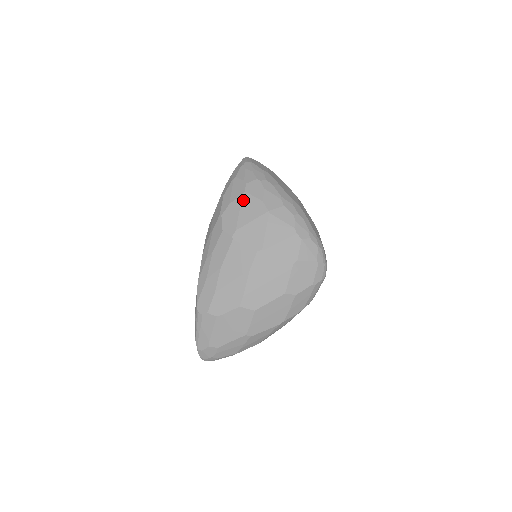
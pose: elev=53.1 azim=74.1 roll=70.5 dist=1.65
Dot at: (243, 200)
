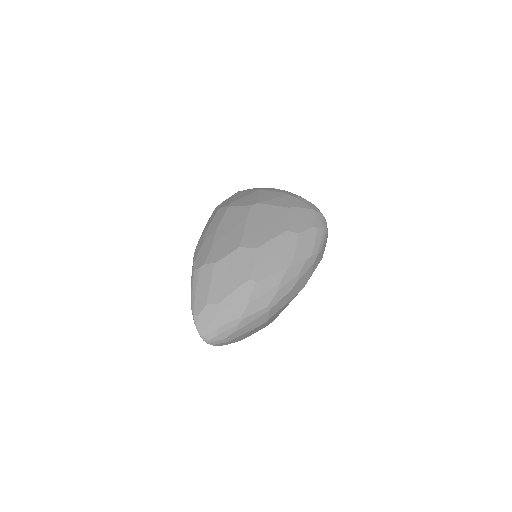
Dot at: (236, 194)
